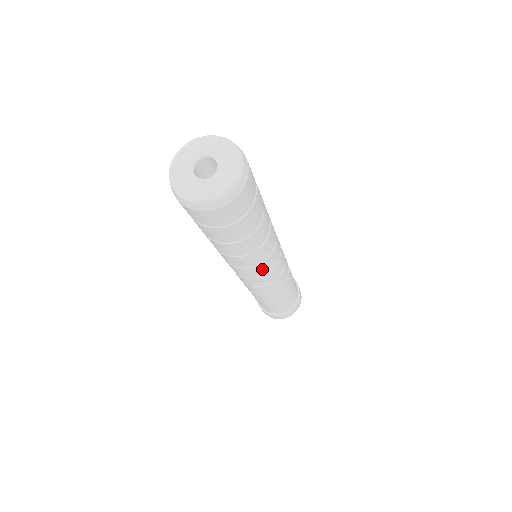
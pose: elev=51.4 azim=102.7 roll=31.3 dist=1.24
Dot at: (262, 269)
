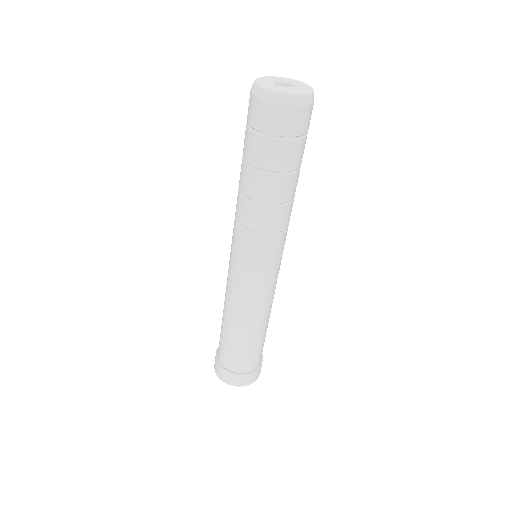
Dot at: (265, 247)
